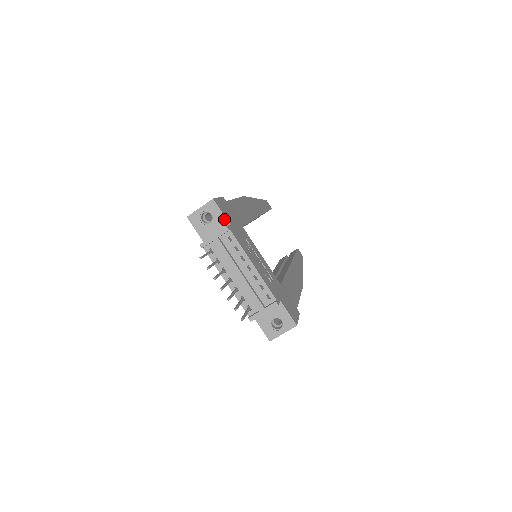
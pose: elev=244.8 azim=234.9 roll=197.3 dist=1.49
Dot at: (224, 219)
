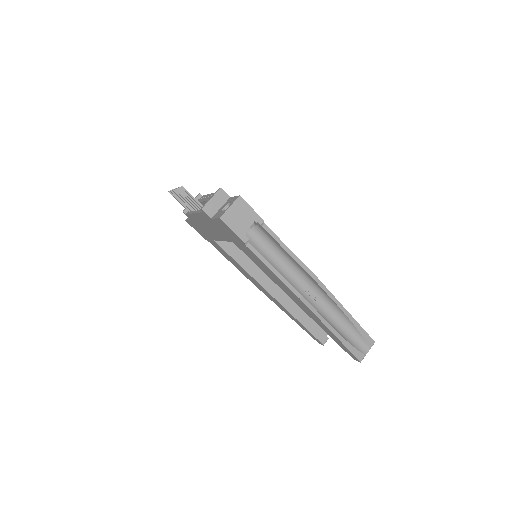
Dot at: occluded
